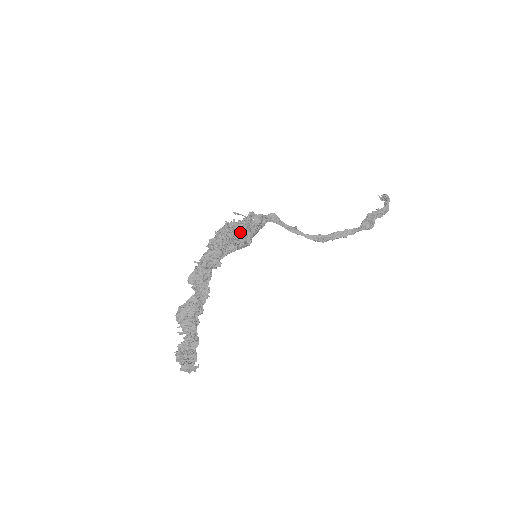
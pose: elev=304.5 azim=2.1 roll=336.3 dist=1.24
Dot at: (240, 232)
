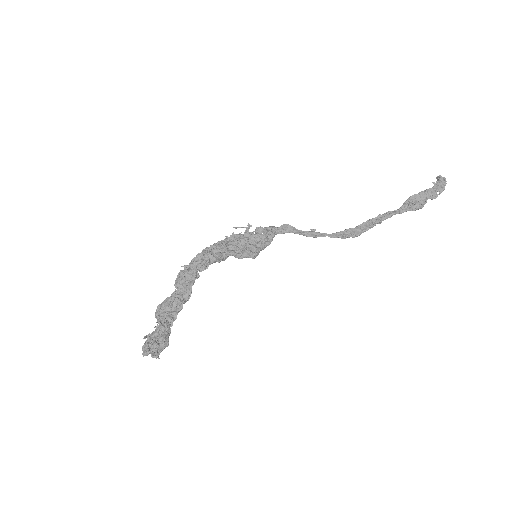
Dot at: (239, 240)
